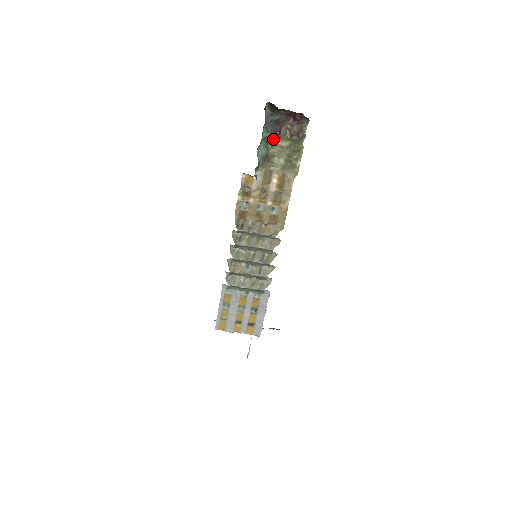
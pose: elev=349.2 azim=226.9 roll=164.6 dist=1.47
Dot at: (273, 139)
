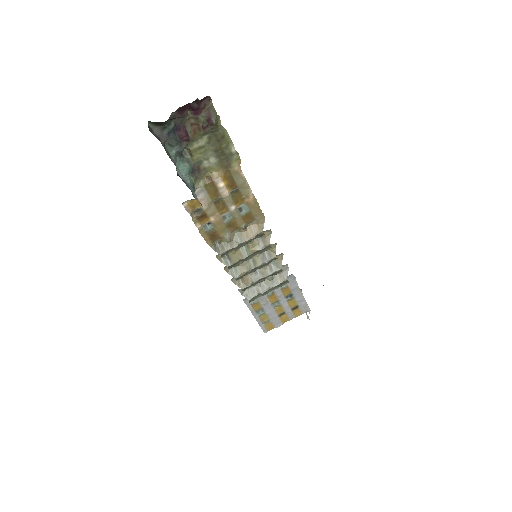
Dot at: (186, 148)
